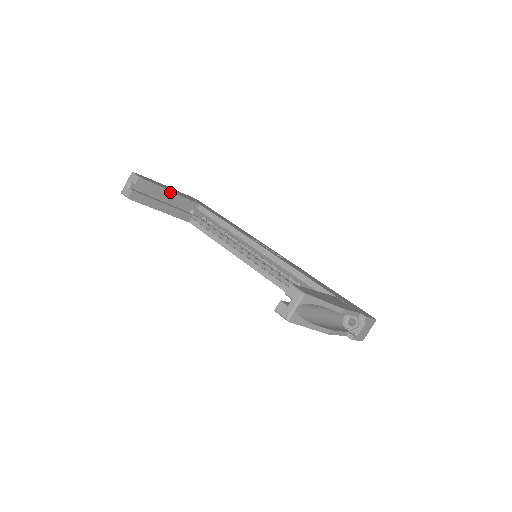
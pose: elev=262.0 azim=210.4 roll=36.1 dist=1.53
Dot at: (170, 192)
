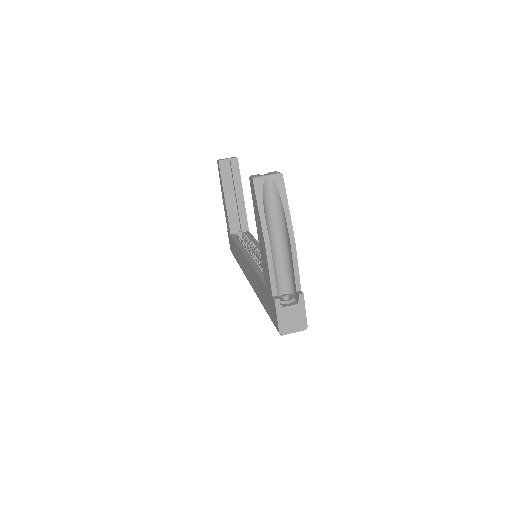
Dot at: (242, 194)
